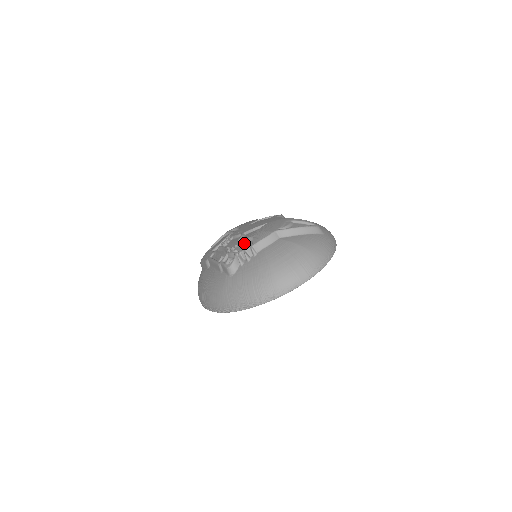
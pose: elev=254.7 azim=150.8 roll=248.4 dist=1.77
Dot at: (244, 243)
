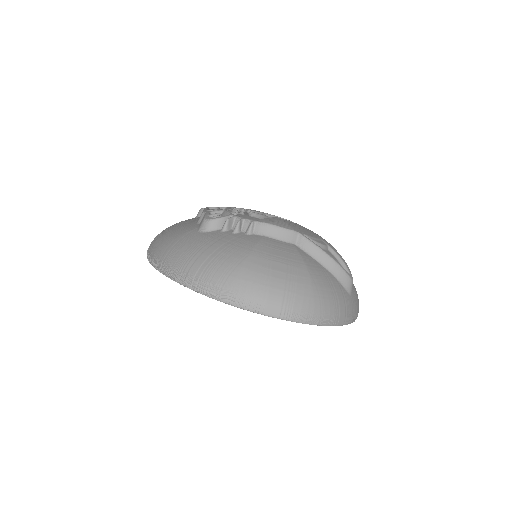
Dot at: (253, 216)
